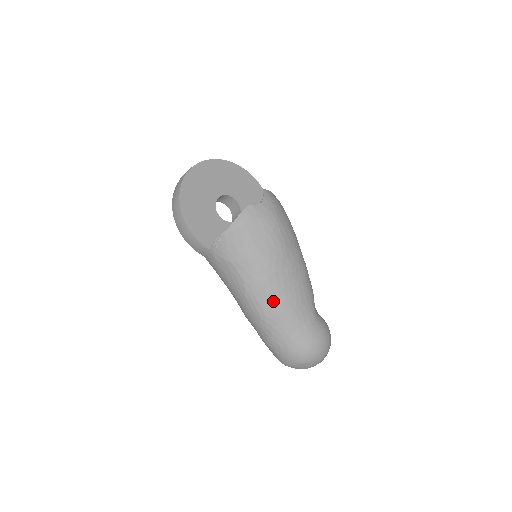
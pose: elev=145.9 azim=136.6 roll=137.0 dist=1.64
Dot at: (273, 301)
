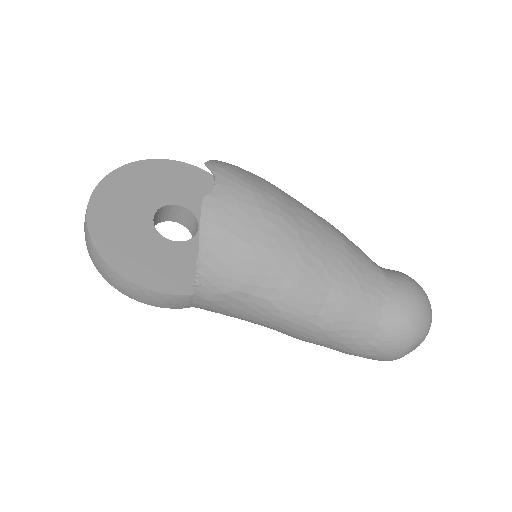
Dot at: (326, 298)
